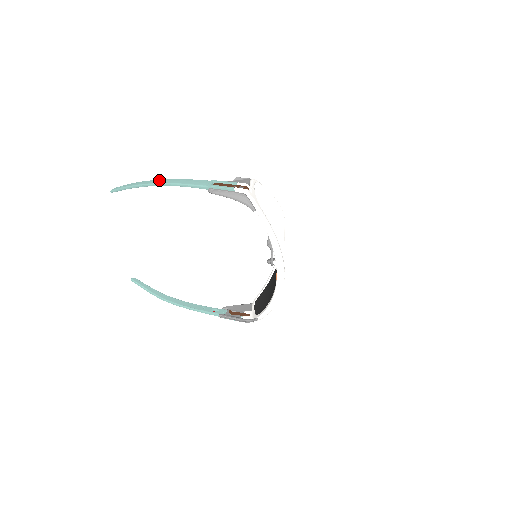
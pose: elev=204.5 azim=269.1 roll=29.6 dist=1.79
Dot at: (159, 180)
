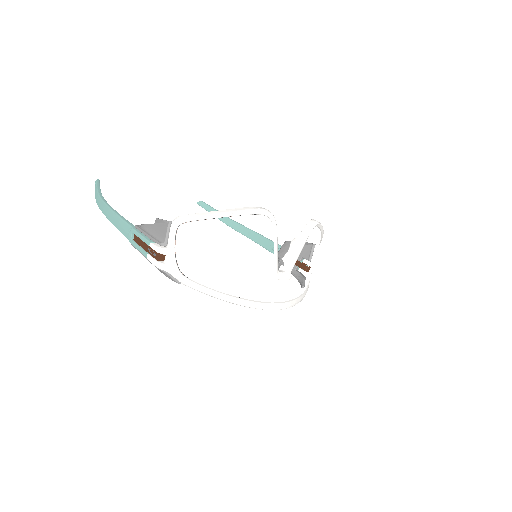
Dot at: (102, 205)
